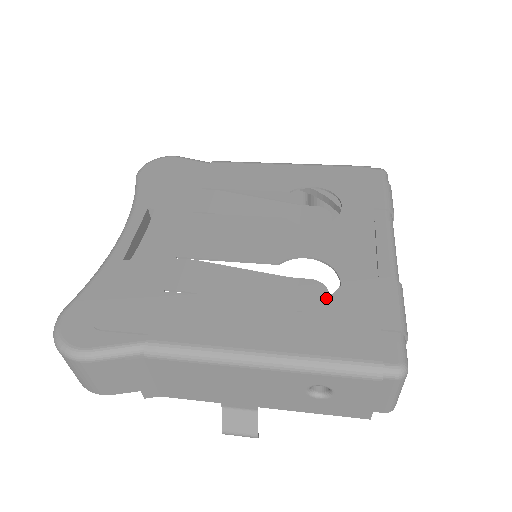
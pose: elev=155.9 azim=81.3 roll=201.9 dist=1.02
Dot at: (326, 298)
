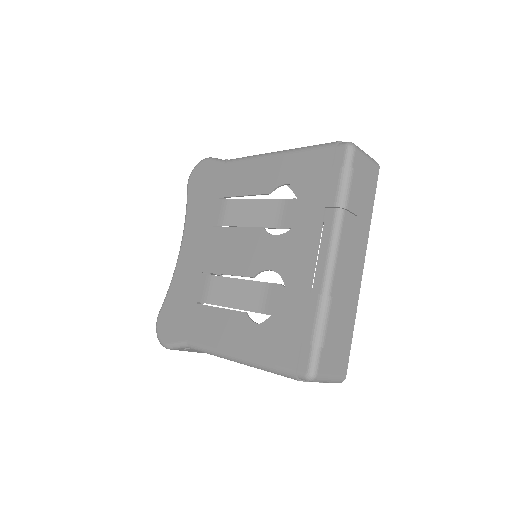
Dot at: (276, 311)
